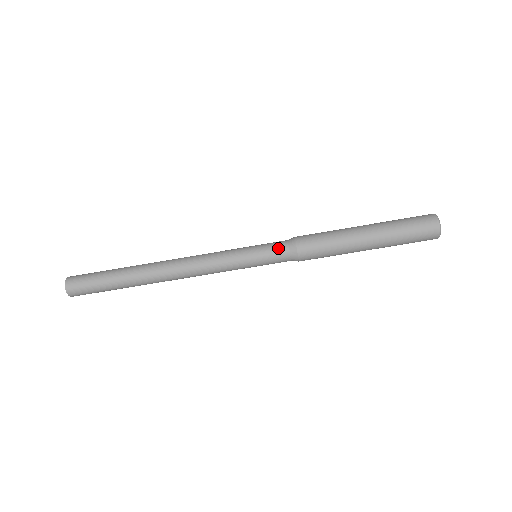
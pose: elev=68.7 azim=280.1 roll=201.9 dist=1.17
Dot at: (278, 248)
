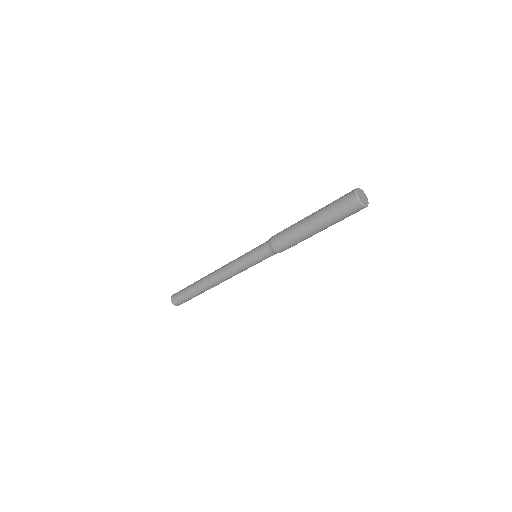
Dot at: (267, 256)
